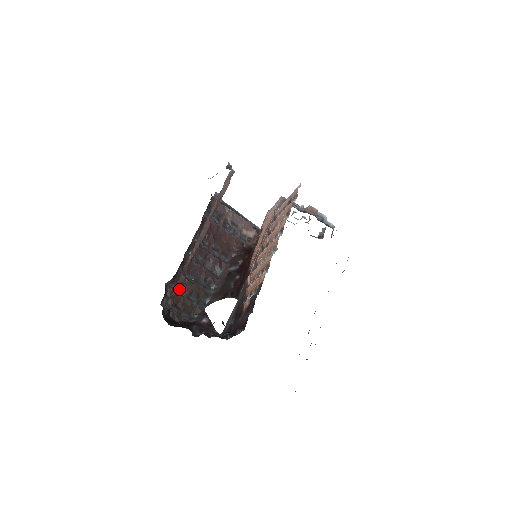
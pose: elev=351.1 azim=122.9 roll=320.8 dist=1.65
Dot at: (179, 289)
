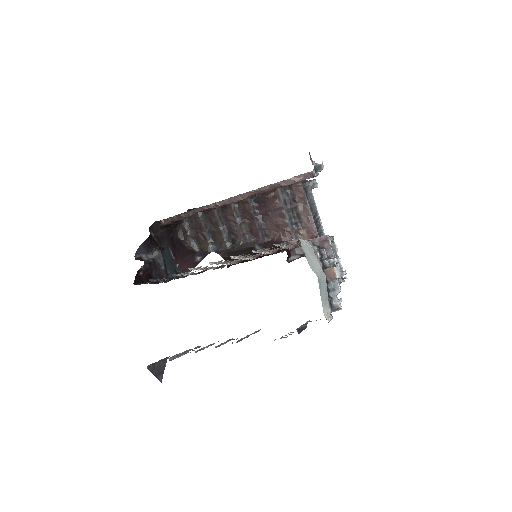
Dot at: (207, 221)
